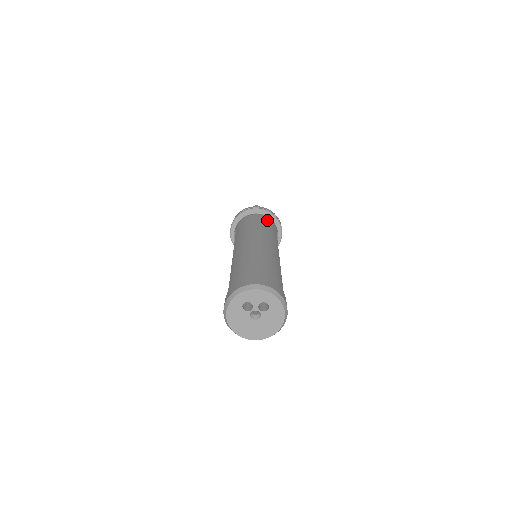
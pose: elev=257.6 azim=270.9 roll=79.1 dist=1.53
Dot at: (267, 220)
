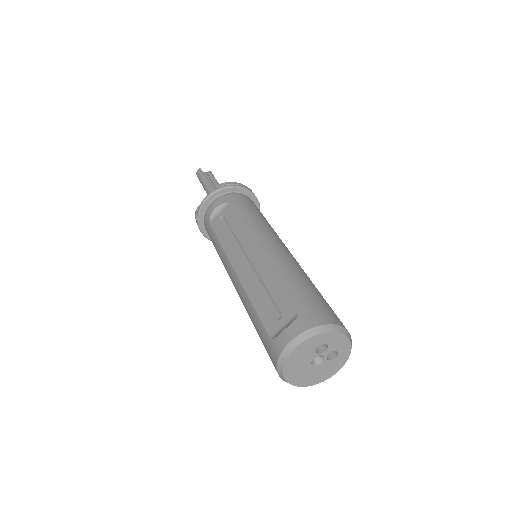
Dot at: occluded
